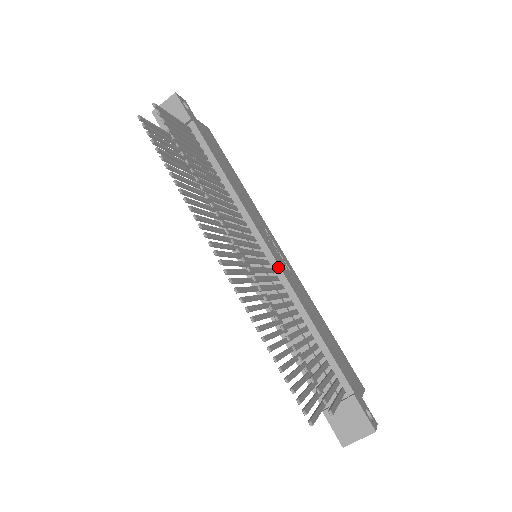
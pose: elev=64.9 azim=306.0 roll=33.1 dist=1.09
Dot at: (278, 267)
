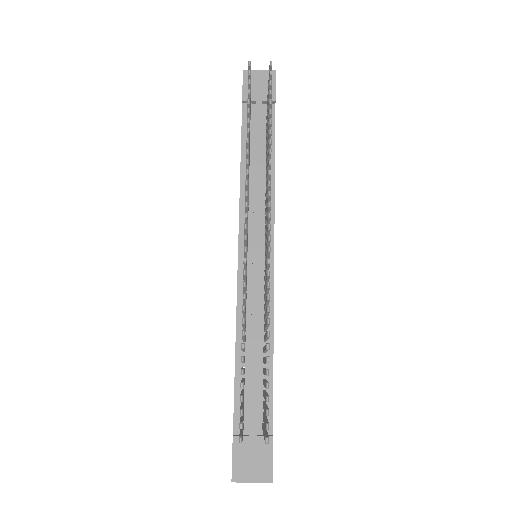
Dot at: (272, 278)
